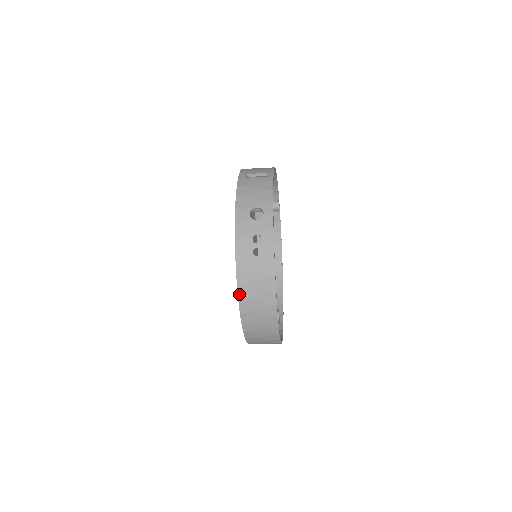
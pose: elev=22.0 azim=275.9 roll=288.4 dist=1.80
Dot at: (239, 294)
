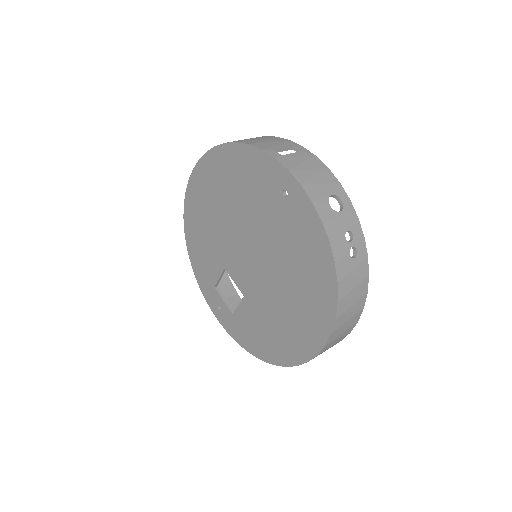
Dot at: (337, 312)
